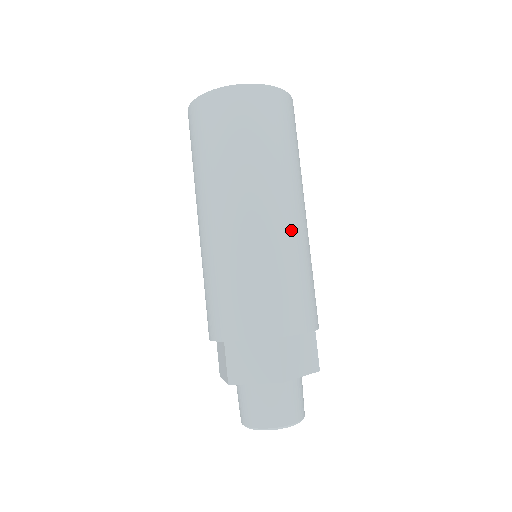
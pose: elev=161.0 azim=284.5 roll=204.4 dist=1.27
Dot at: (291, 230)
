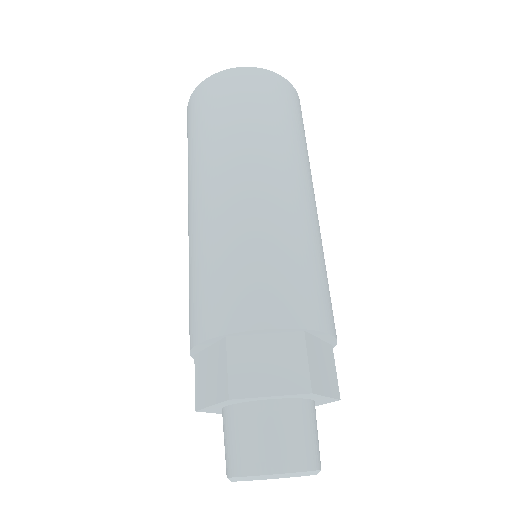
Dot at: (312, 216)
